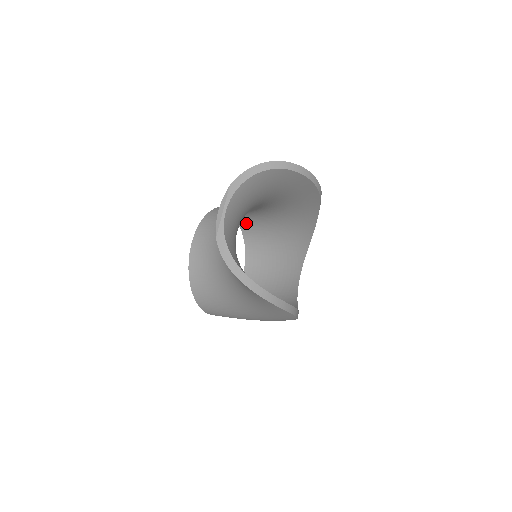
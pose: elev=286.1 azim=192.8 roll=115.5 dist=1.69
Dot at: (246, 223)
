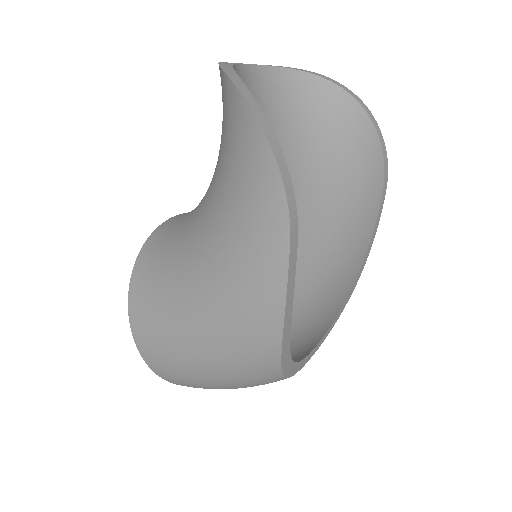
Dot at: occluded
